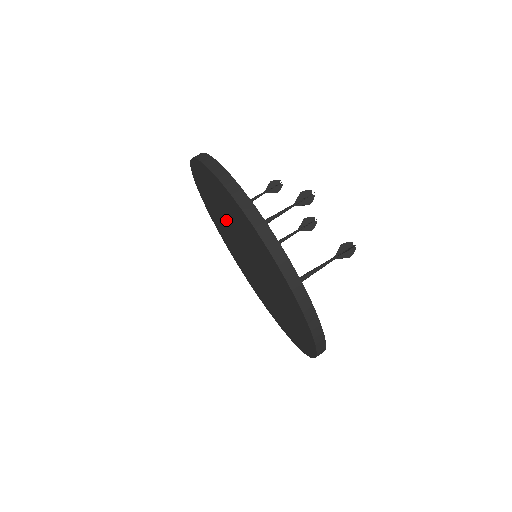
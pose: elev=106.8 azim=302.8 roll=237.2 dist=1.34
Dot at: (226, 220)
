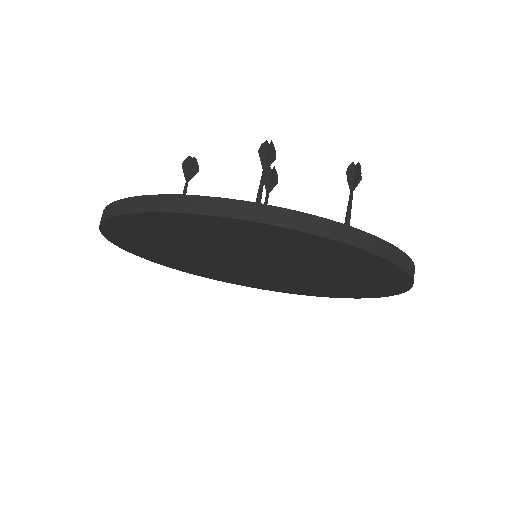
Dot at: (202, 249)
